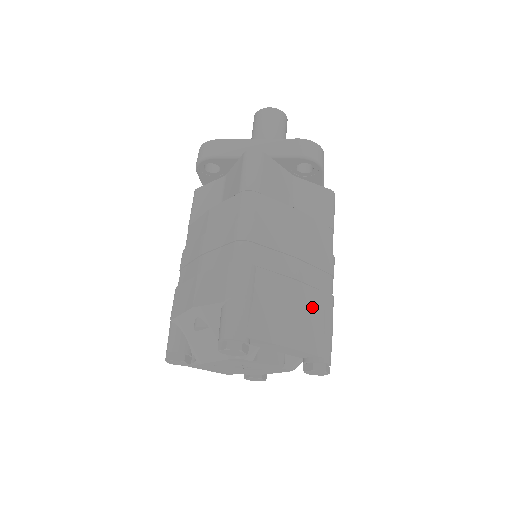
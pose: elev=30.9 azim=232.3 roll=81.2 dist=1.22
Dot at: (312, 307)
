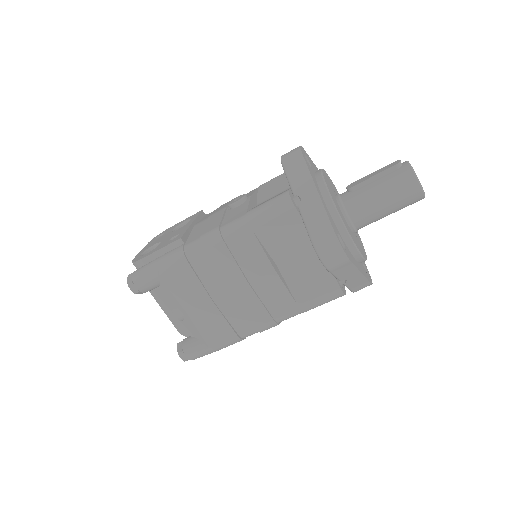
Dot at: occluded
